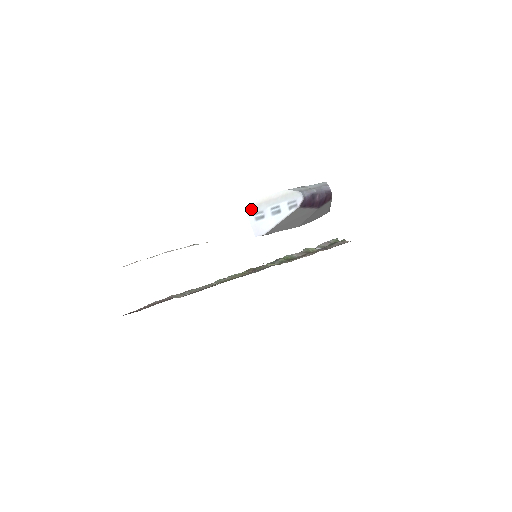
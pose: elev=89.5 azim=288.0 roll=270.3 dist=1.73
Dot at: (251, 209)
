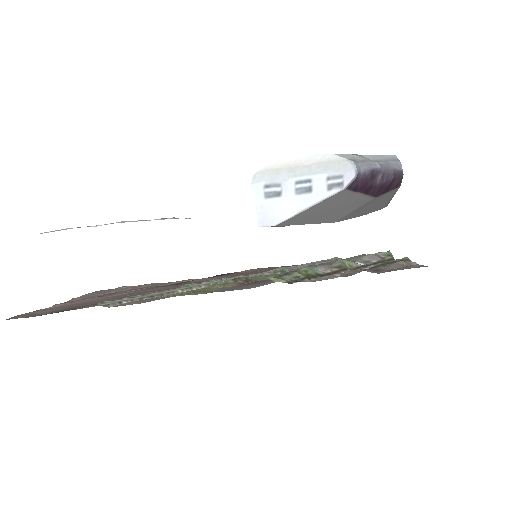
Dot at: (260, 176)
